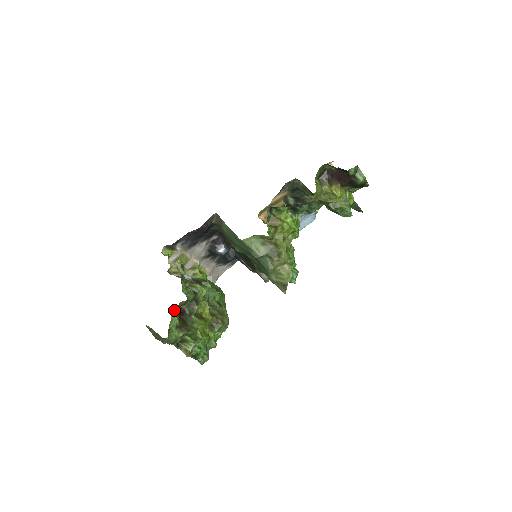
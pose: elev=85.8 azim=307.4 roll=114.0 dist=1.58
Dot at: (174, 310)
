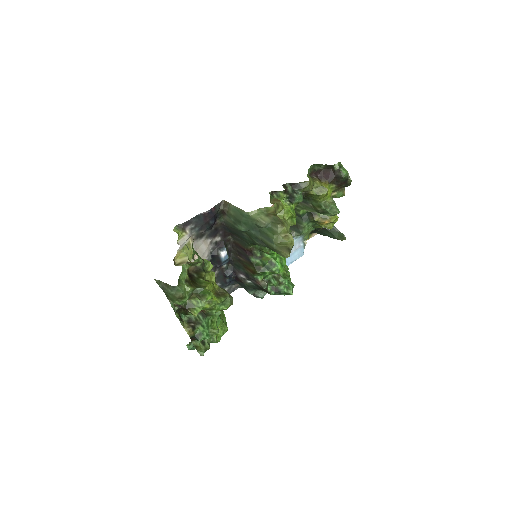
Dot at: (184, 265)
